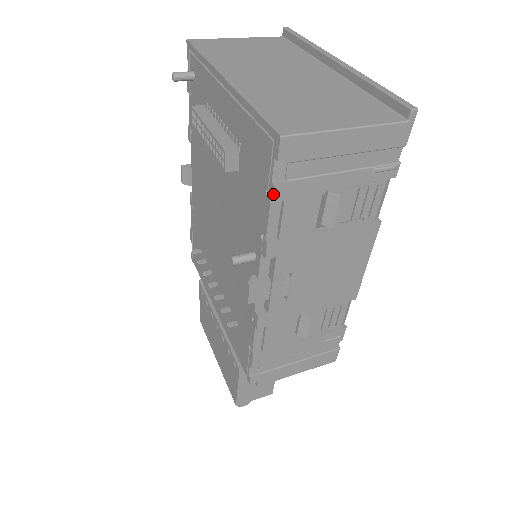
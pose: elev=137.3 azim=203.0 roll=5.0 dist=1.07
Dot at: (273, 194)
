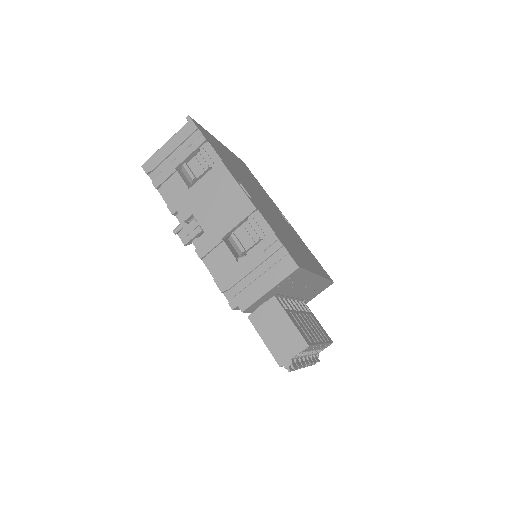
Dot at: (154, 186)
